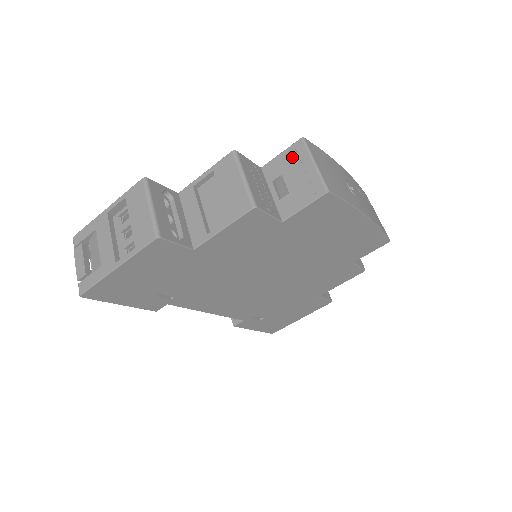
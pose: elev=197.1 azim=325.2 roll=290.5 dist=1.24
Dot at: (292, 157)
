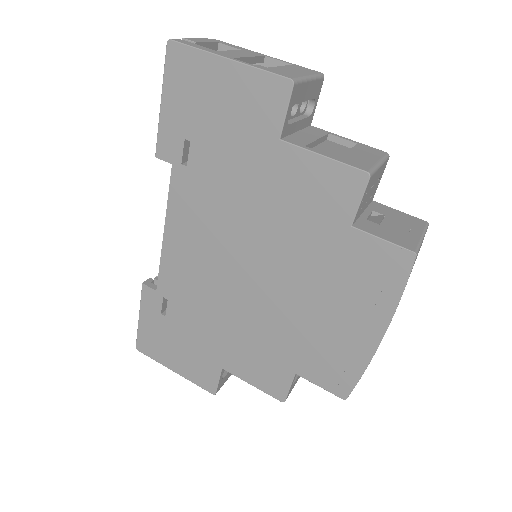
Dot at: (407, 219)
